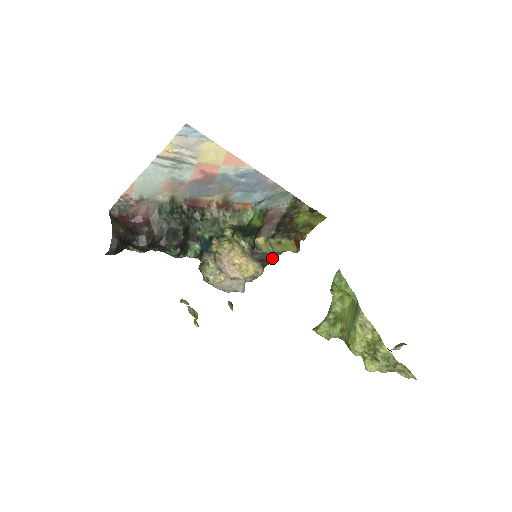
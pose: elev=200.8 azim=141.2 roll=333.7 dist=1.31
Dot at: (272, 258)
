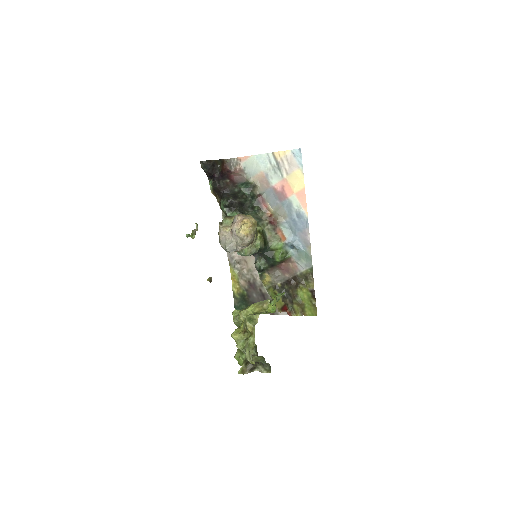
Dot at: occluded
